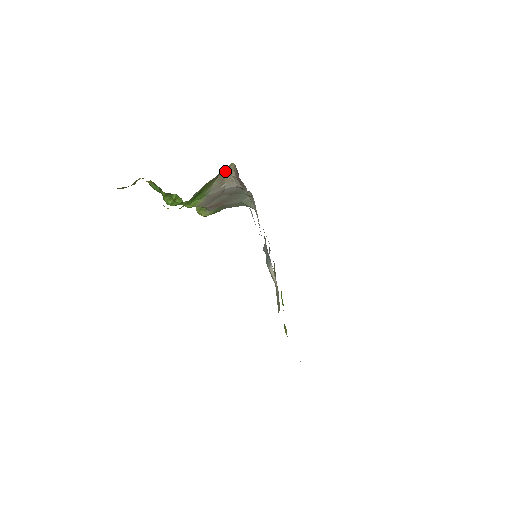
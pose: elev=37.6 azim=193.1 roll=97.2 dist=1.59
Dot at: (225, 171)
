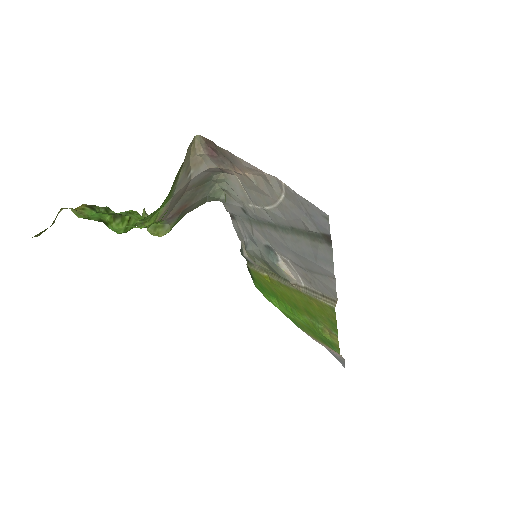
Dot at: (189, 150)
